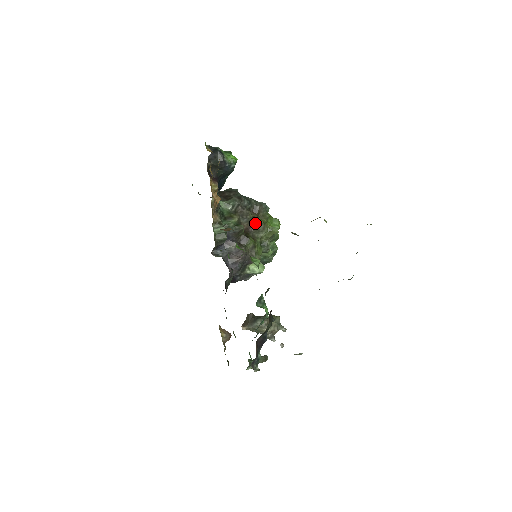
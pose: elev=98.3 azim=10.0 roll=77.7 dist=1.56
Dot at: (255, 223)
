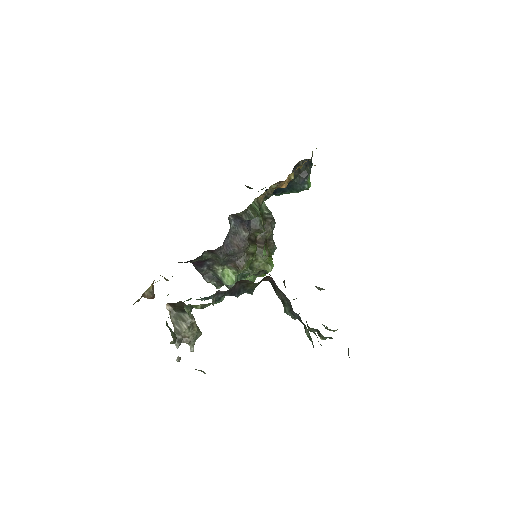
Dot at: occluded
